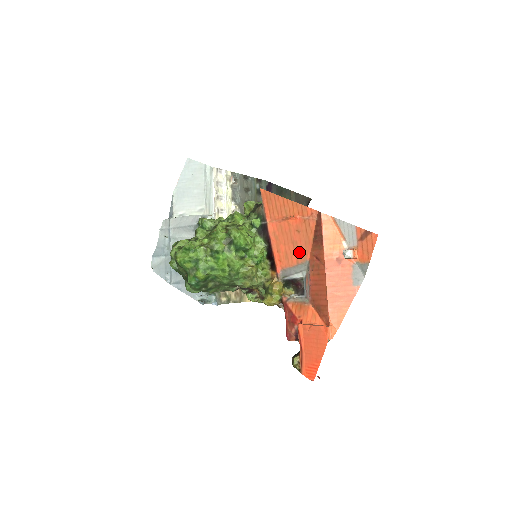
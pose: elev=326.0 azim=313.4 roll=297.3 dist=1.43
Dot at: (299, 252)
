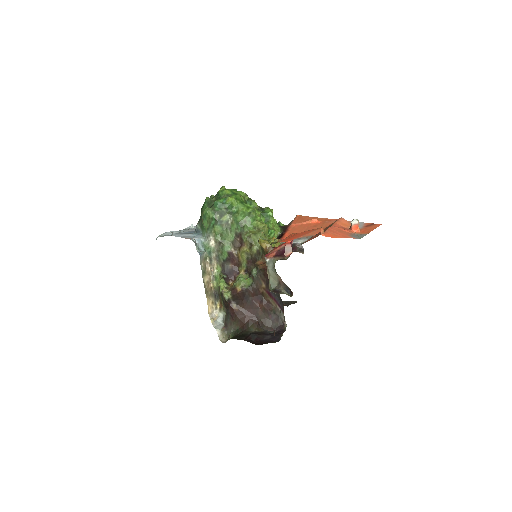
Dot at: (309, 233)
